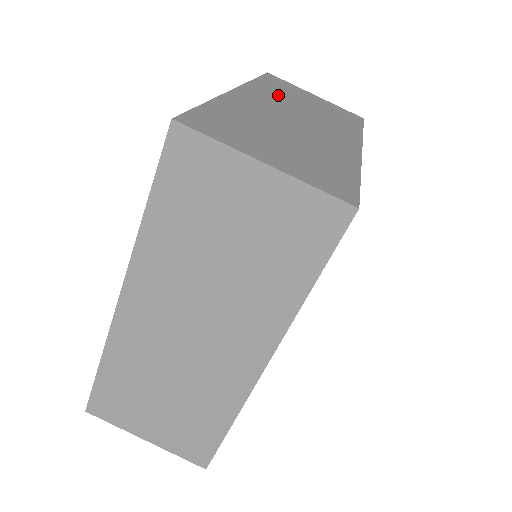
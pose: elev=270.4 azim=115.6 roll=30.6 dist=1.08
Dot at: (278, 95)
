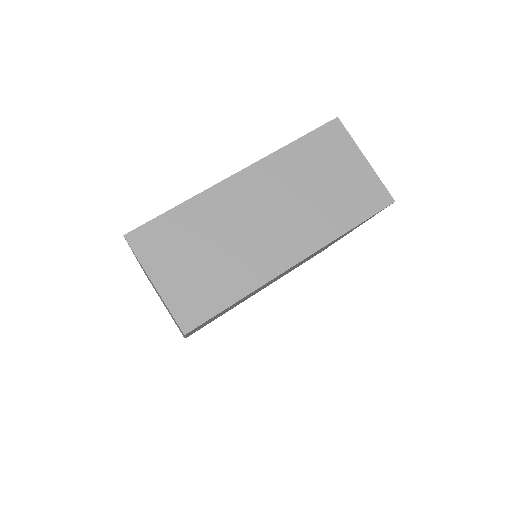
Dot at: (290, 174)
